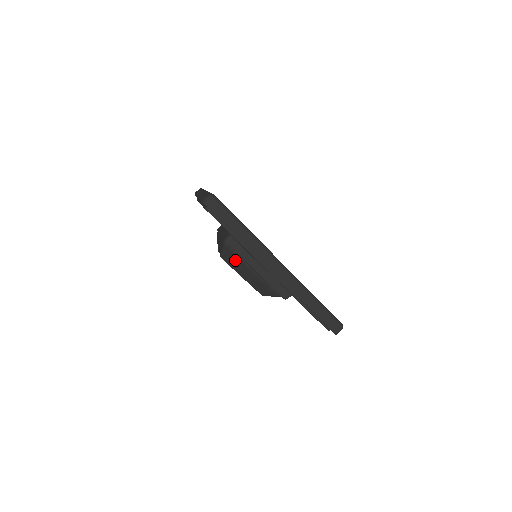
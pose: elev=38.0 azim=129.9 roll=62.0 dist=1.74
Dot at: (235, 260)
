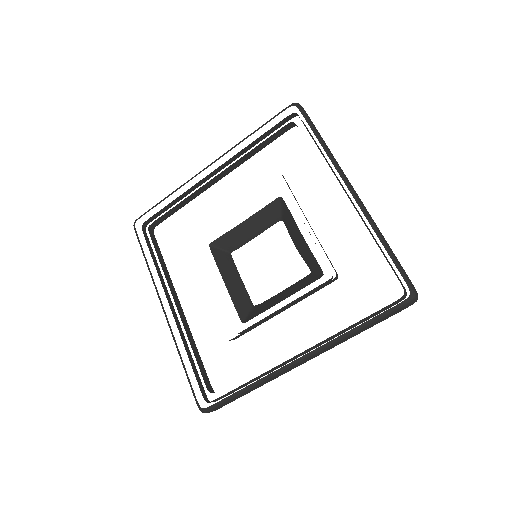
Dot at: occluded
